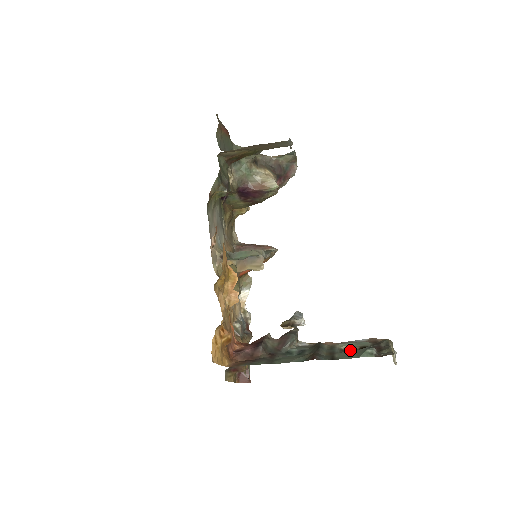
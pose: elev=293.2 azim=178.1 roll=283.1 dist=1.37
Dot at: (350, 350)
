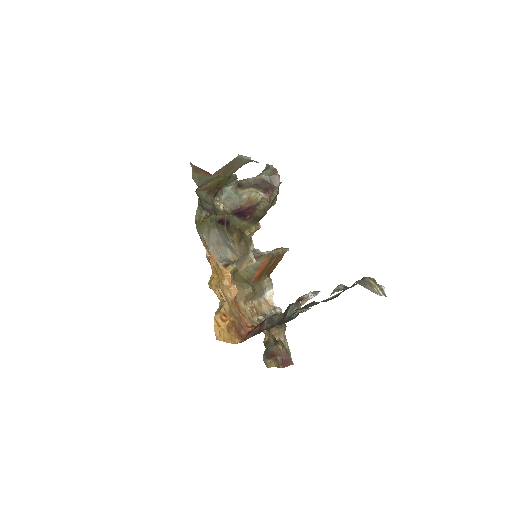
Dot at: (334, 297)
